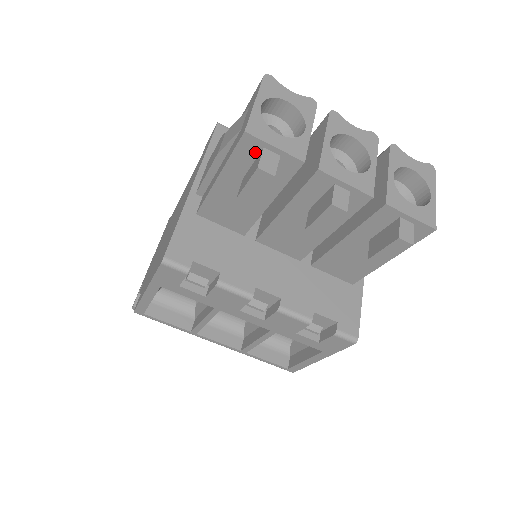
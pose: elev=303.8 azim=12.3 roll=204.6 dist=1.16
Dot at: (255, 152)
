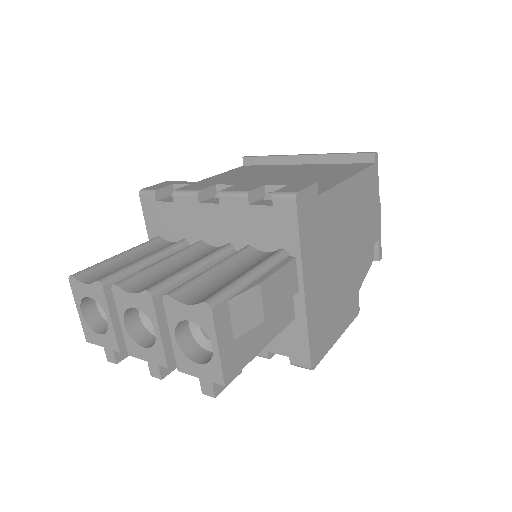
Dot at: occluded
